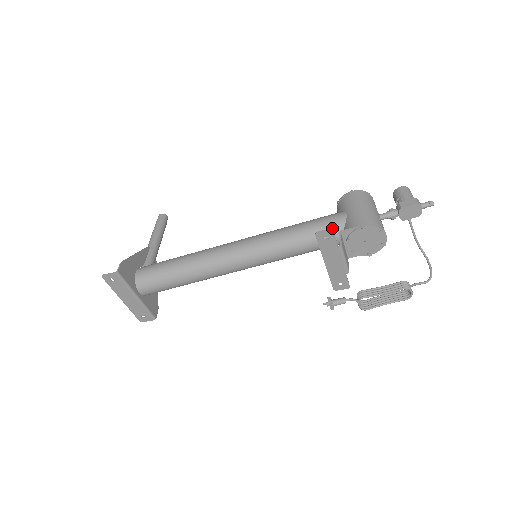
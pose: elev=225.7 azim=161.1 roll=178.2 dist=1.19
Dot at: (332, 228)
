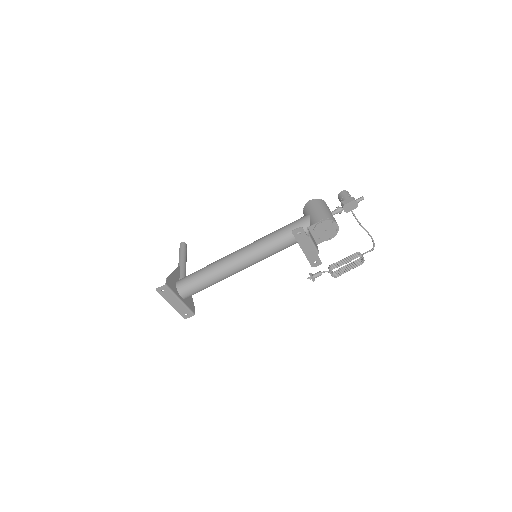
Dot at: occluded
